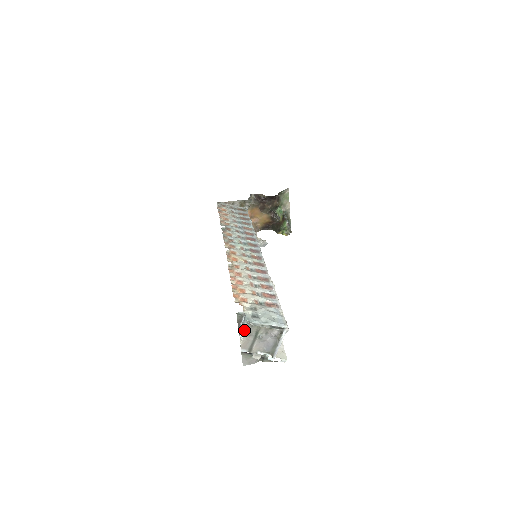
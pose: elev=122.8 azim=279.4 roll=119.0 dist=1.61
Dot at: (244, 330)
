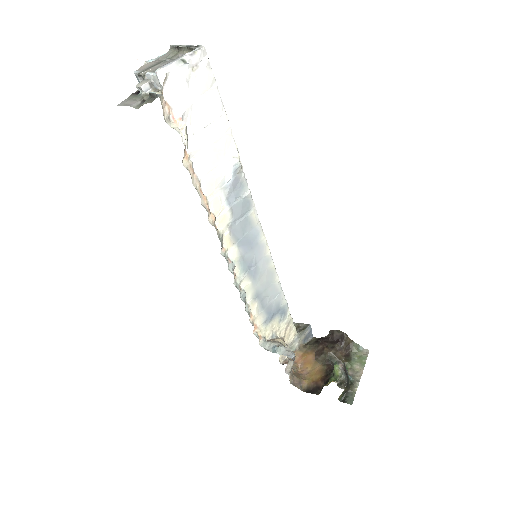
Dot at: (159, 57)
